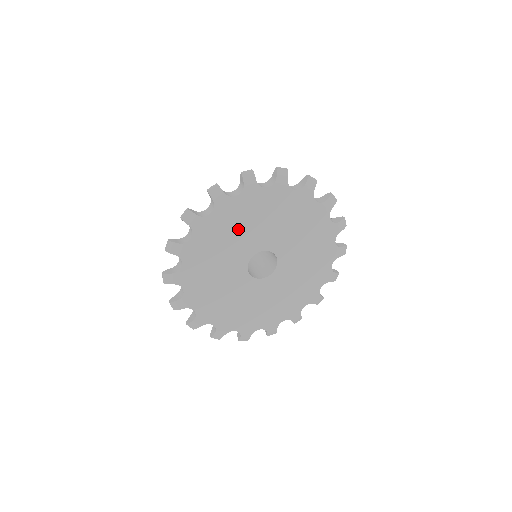
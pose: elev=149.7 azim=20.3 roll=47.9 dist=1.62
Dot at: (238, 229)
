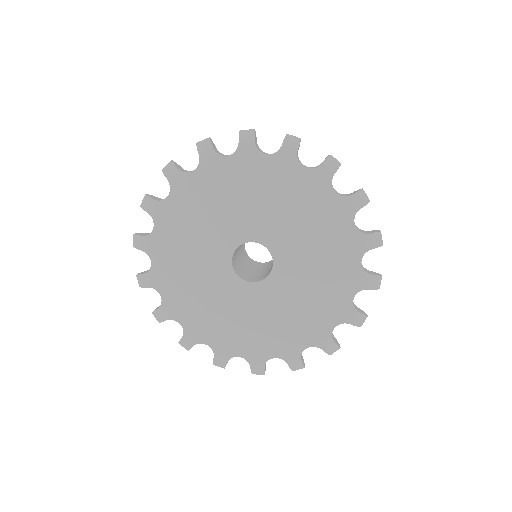
Dot at: (271, 199)
